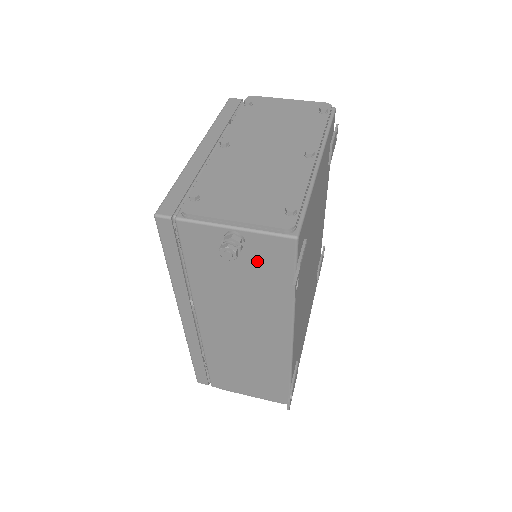
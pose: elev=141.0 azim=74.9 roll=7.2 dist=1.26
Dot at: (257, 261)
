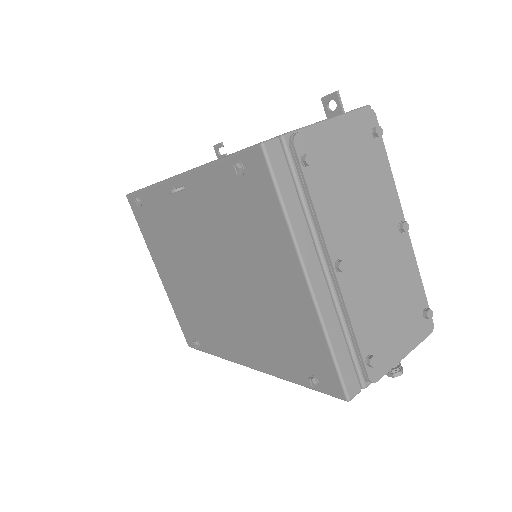
Dot at: occluded
